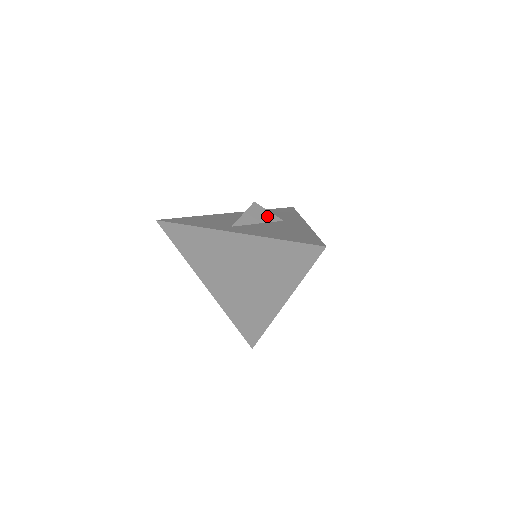
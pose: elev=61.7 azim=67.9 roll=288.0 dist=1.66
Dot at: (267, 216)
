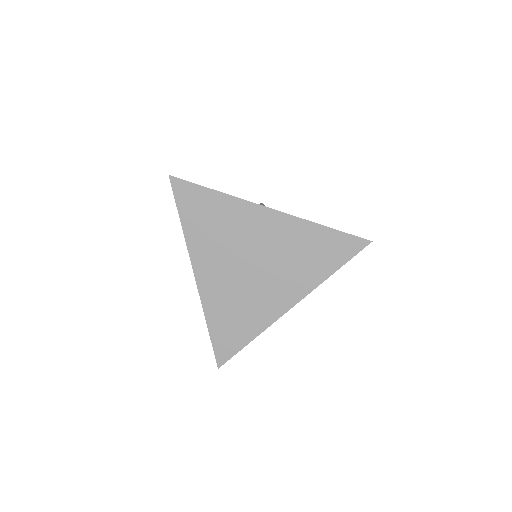
Dot at: occluded
